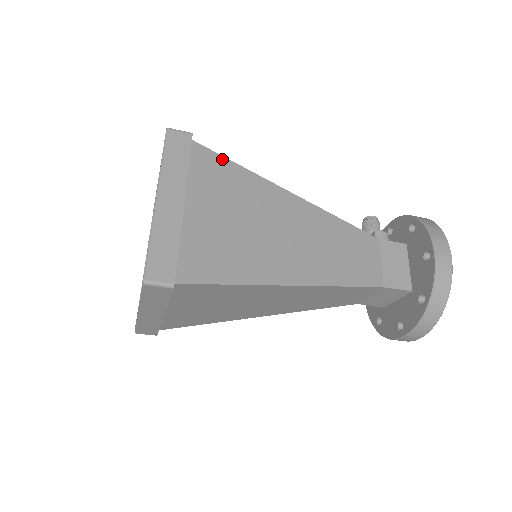
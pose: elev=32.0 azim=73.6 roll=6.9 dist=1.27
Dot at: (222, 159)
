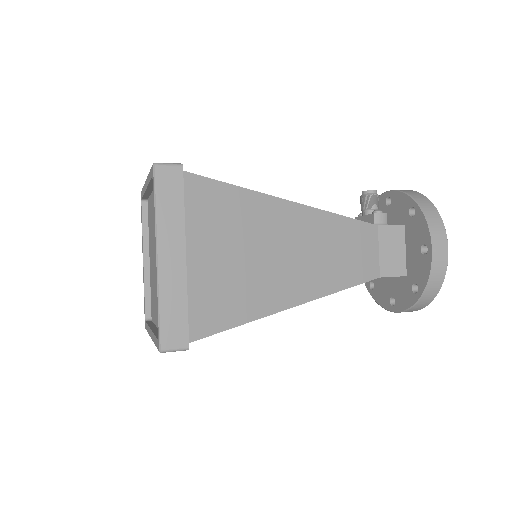
Dot at: (217, 184)
